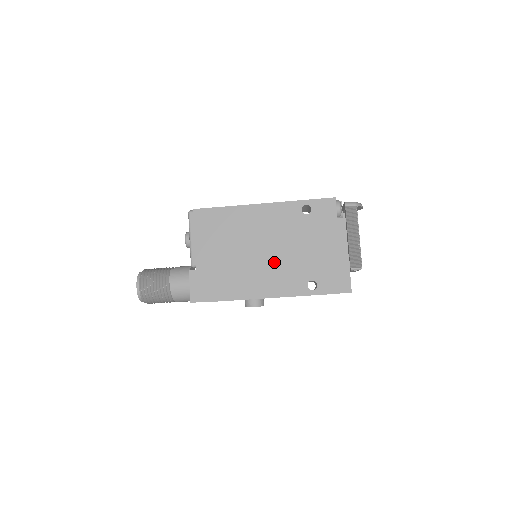
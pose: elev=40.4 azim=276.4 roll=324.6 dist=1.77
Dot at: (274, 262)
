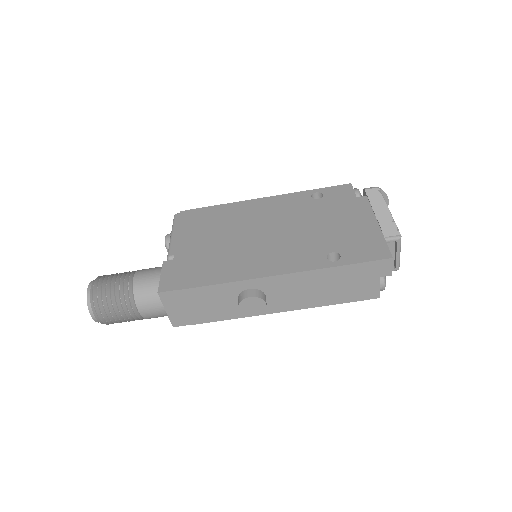
Dot at: (278, 241)
